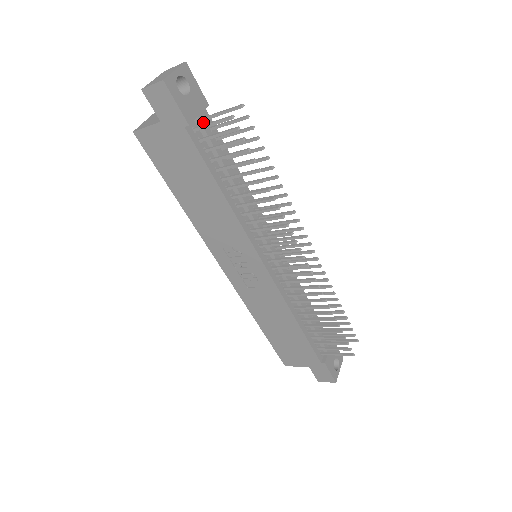
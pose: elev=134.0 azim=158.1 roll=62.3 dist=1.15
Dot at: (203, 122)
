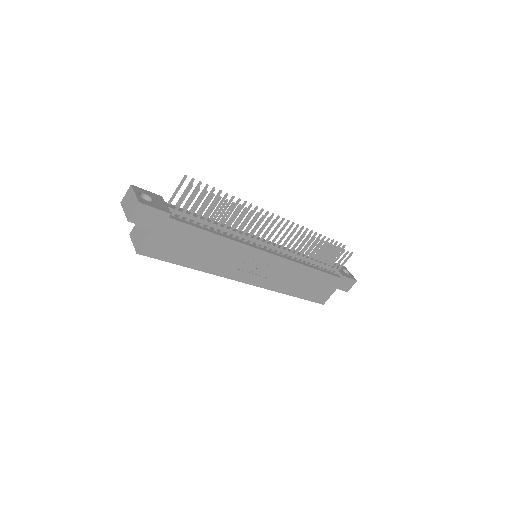
Dot at: (171, 207)
